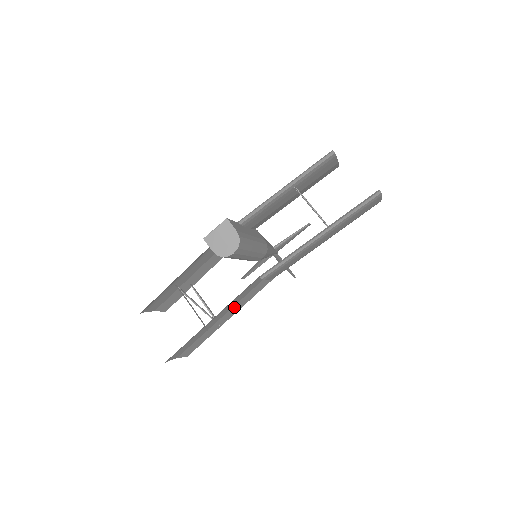
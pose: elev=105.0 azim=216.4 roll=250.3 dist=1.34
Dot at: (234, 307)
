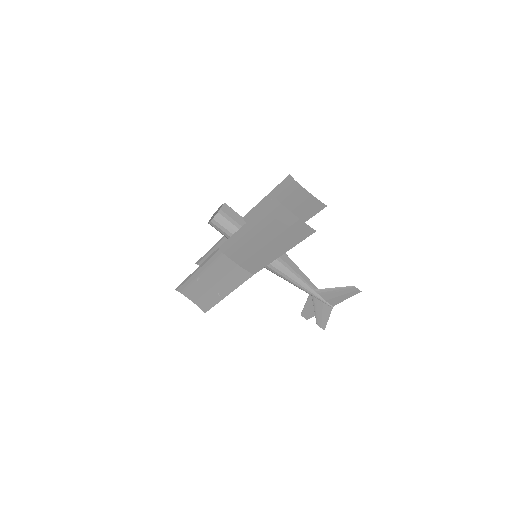
Dot at: (224, 281)
